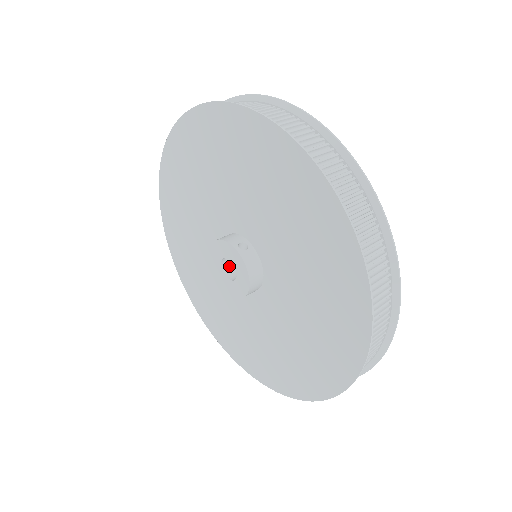
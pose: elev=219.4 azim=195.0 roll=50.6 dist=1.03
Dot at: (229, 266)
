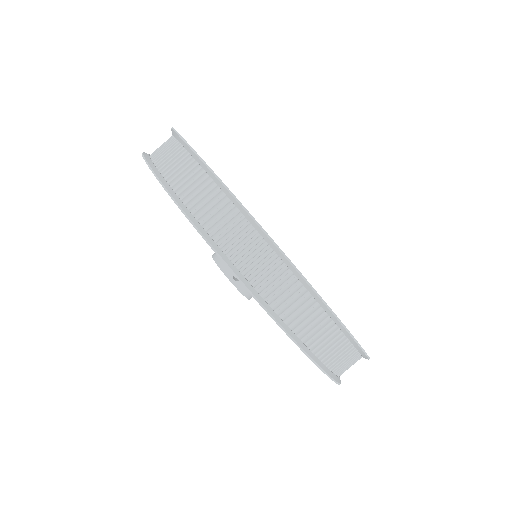
Dot at: occluded
